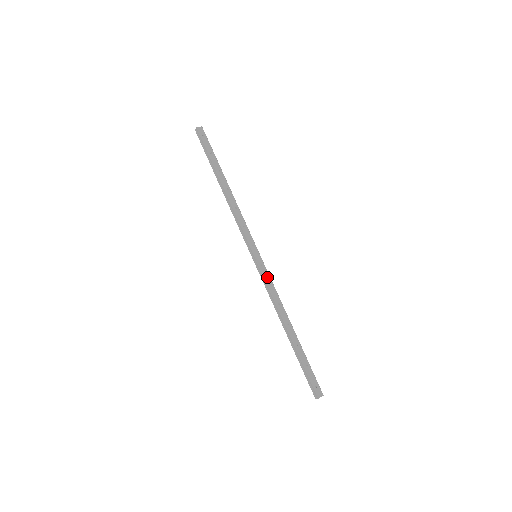
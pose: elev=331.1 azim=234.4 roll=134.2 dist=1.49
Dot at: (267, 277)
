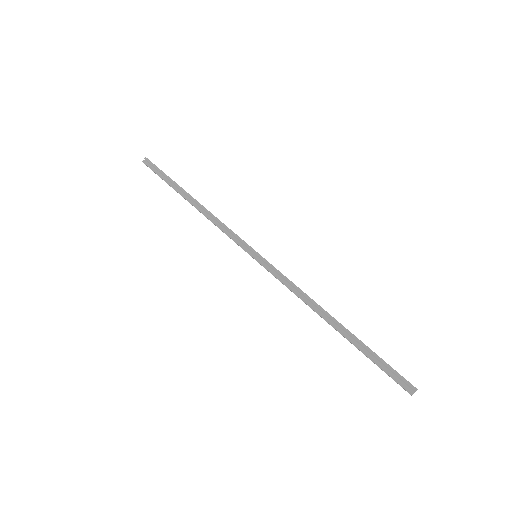
Dot at: (280, 272)
